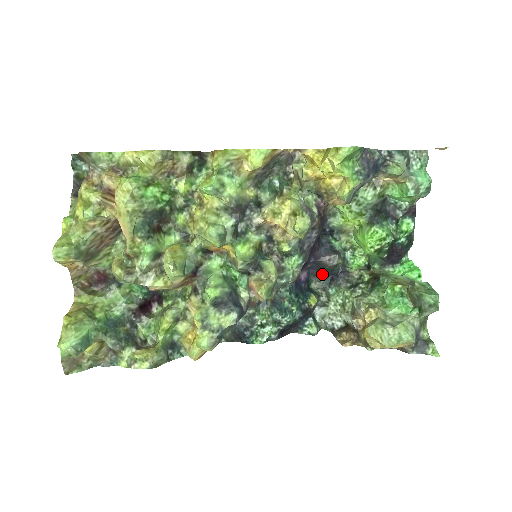
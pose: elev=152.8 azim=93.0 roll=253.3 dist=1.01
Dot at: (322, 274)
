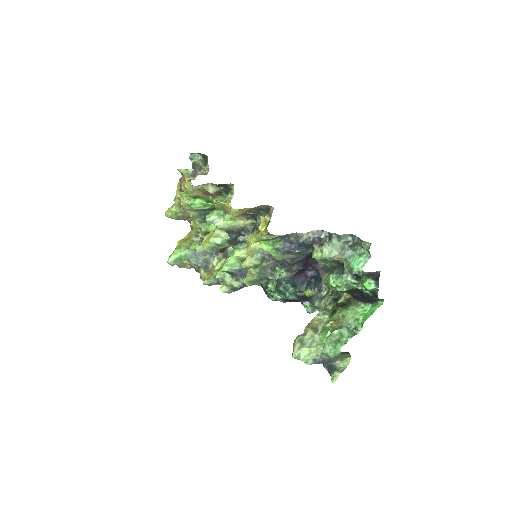
Dot at: occluded
